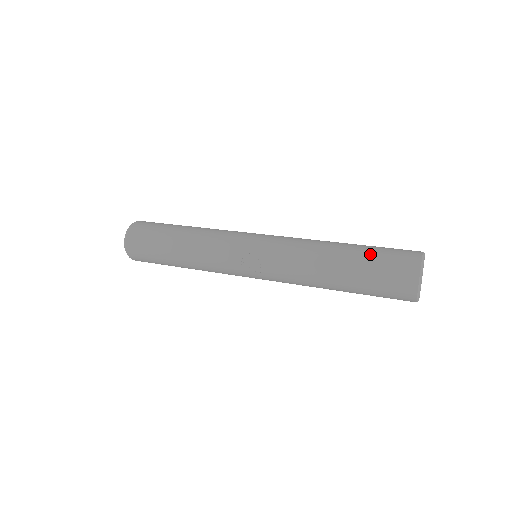
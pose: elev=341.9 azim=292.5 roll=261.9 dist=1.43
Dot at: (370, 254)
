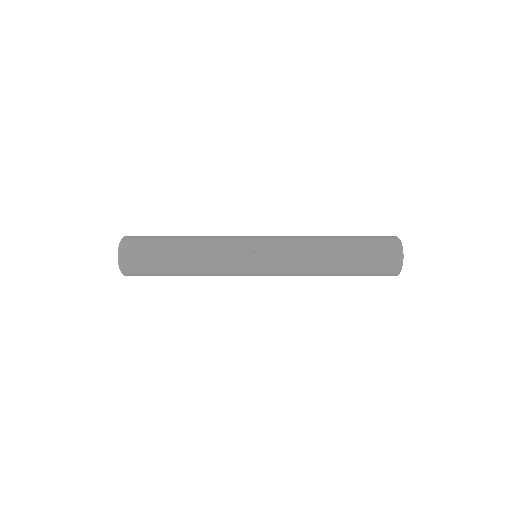
Dot at: (358, 236)
